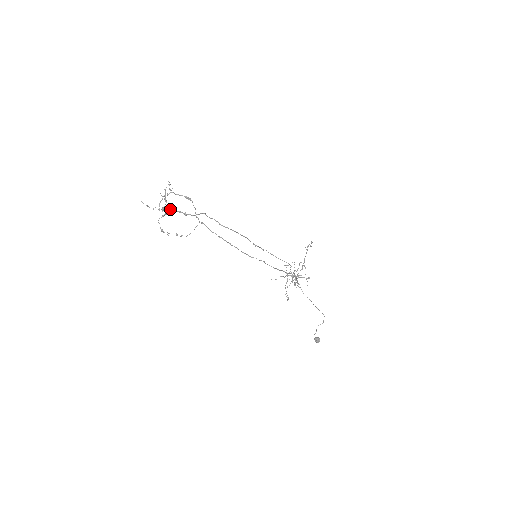
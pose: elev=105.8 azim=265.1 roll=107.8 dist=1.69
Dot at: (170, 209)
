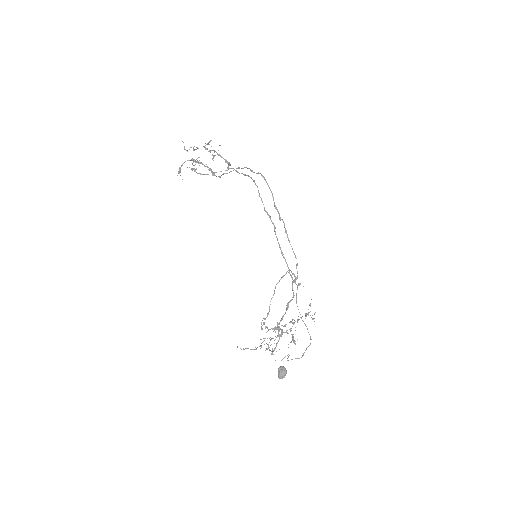
Dot at: (202, 163)
